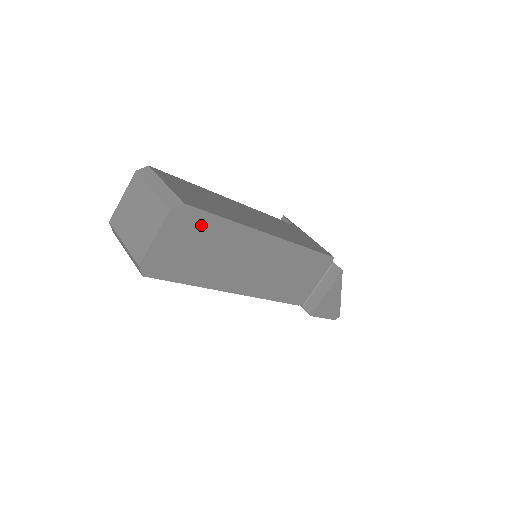
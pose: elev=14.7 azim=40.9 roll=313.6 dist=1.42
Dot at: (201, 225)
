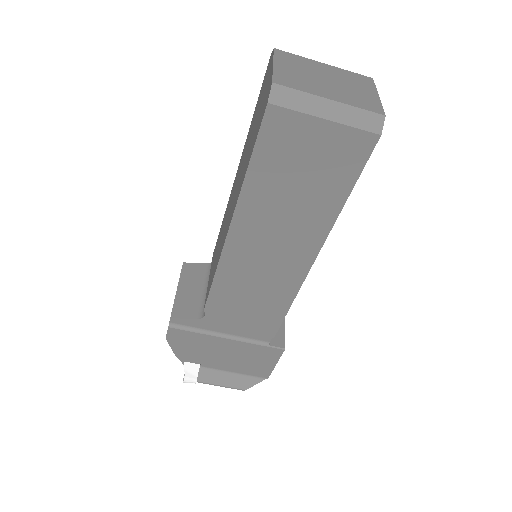
Dot at: occluded
